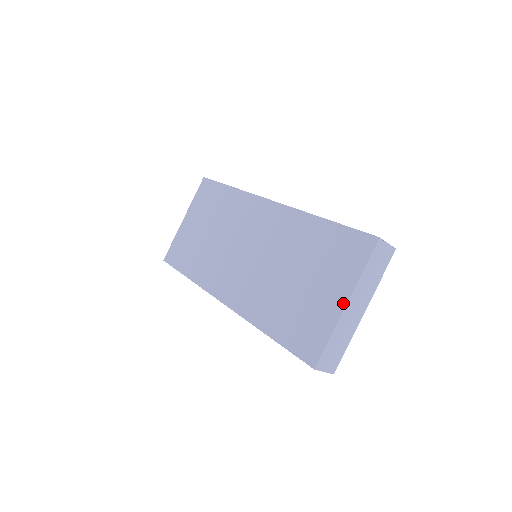
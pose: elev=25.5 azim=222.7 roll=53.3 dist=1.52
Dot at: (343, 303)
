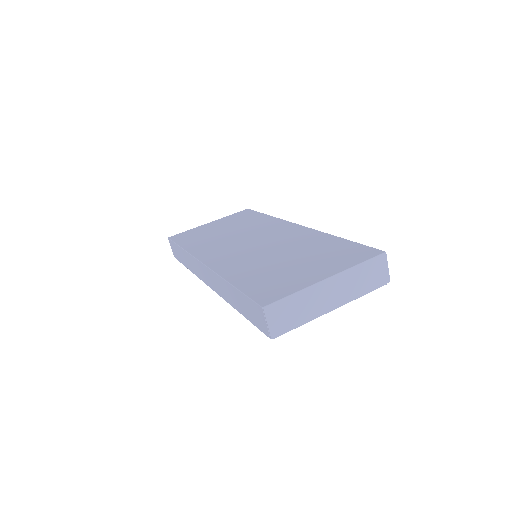
Dot at: (324, 277)
